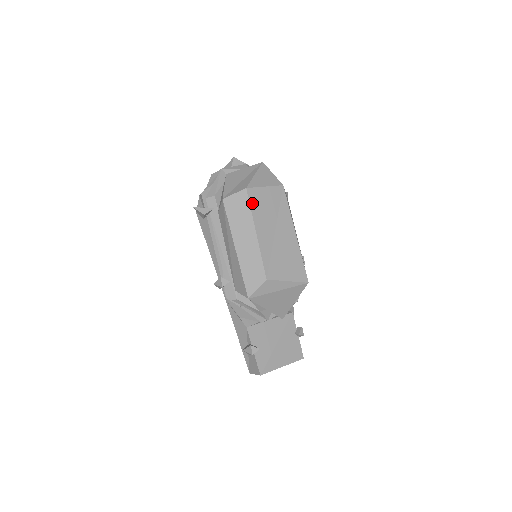
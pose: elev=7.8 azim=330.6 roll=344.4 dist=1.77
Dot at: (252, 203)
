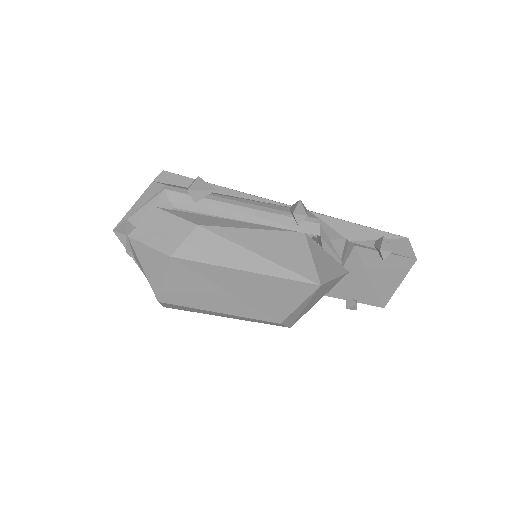
Dot at: (180, 303)
